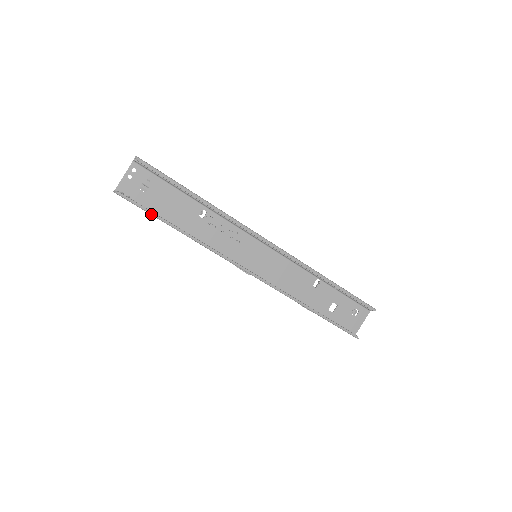
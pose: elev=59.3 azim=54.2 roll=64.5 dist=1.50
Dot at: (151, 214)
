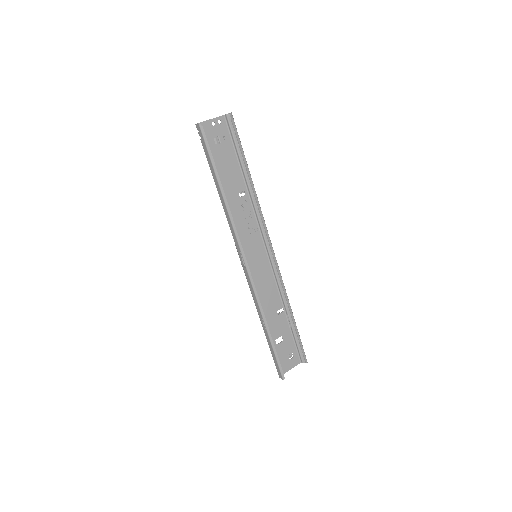
Dot at: (212, 162)
